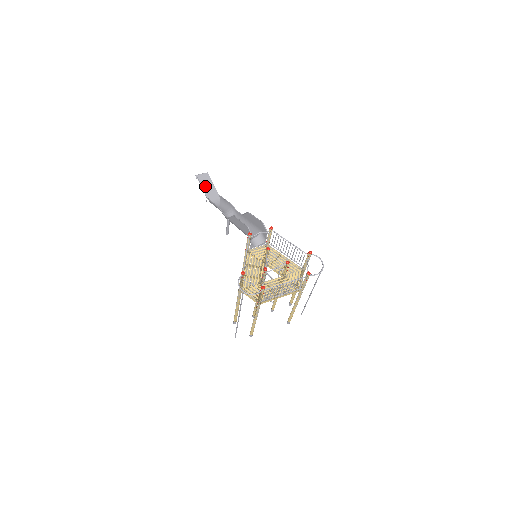
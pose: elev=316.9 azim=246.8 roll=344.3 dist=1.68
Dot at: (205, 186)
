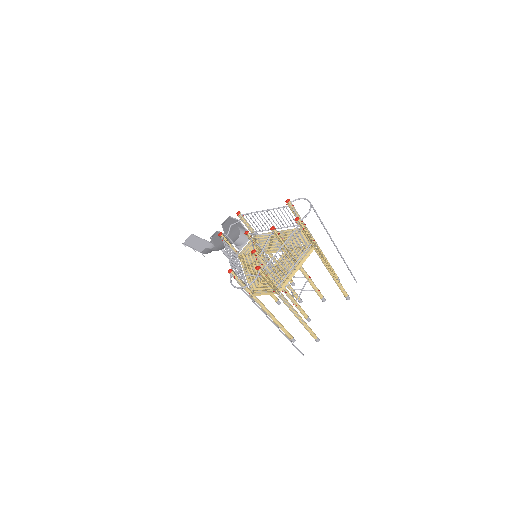
Dot at: (194, 245)
